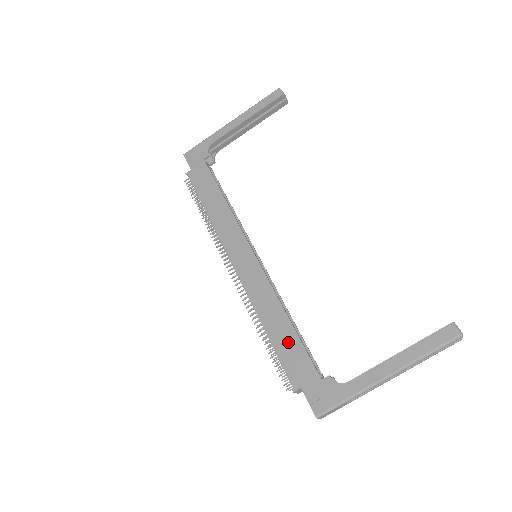
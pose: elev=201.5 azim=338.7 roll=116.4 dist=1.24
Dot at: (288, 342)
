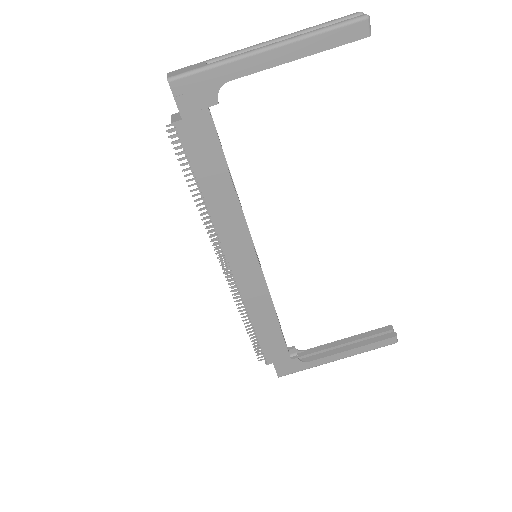
Dot at: (272, 337)
